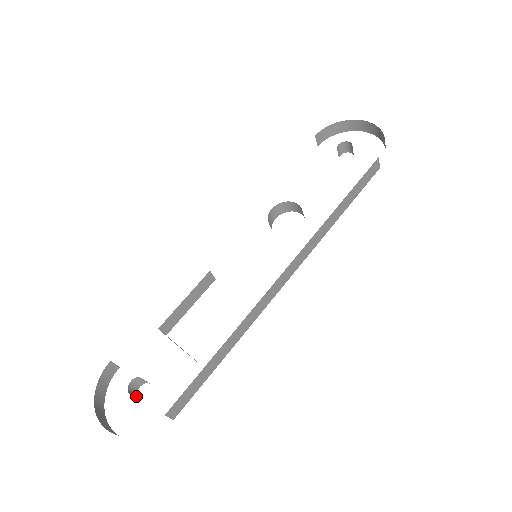
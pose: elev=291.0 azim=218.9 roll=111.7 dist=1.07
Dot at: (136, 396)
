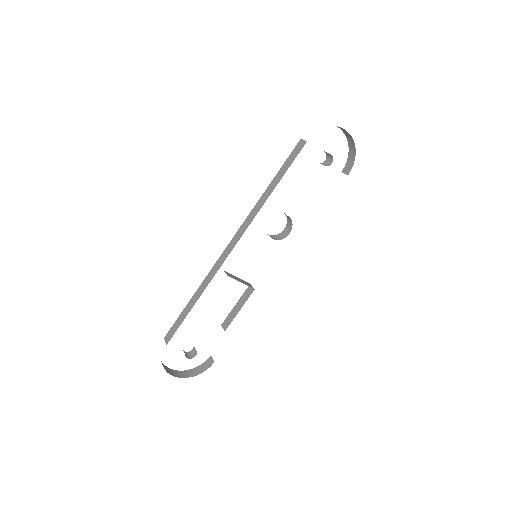
Dot at: (184, 351)
